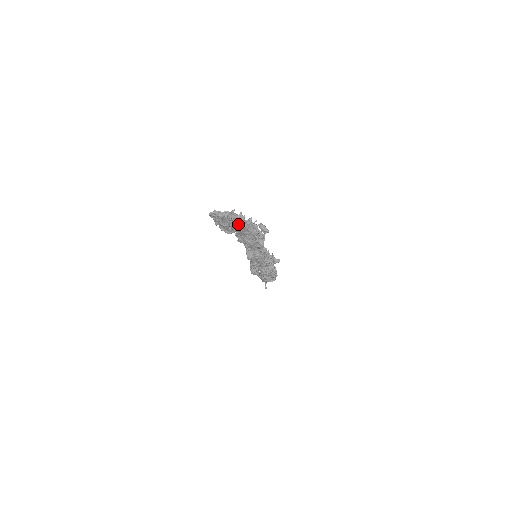
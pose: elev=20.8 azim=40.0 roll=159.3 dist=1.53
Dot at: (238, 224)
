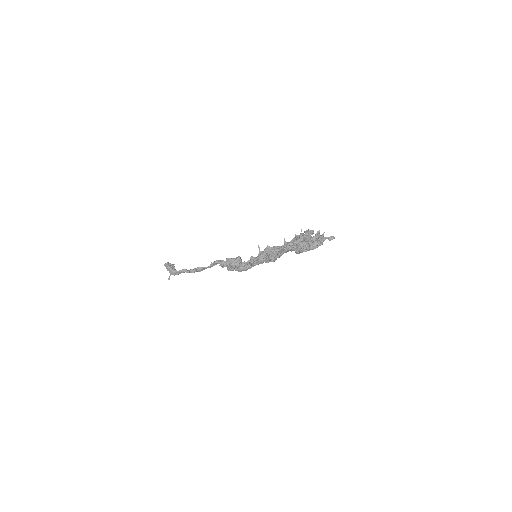
Dot at: occluded
